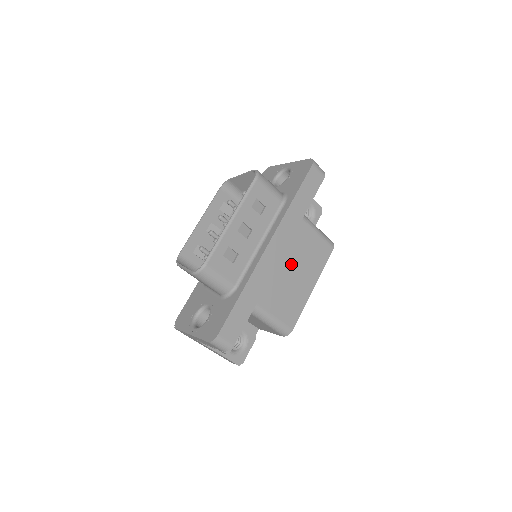
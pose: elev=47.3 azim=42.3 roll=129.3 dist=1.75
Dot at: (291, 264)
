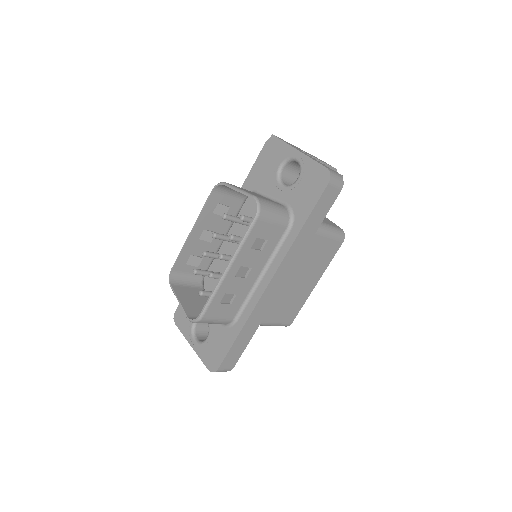
Dot at: (294, 276)
